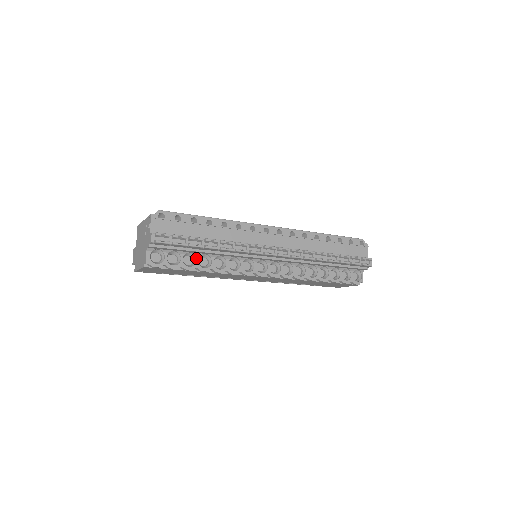
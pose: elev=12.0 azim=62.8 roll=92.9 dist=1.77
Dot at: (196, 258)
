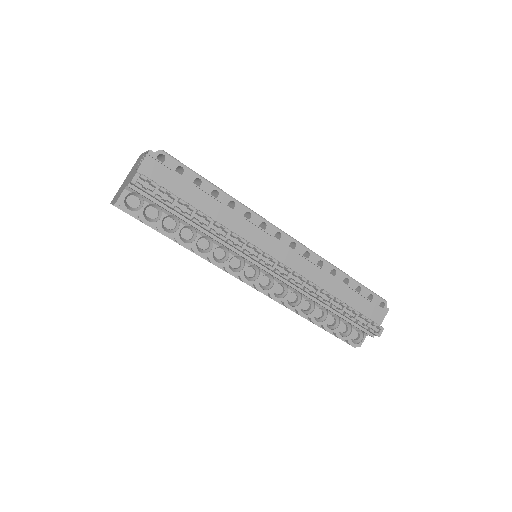
Dot at: (179, 226)
